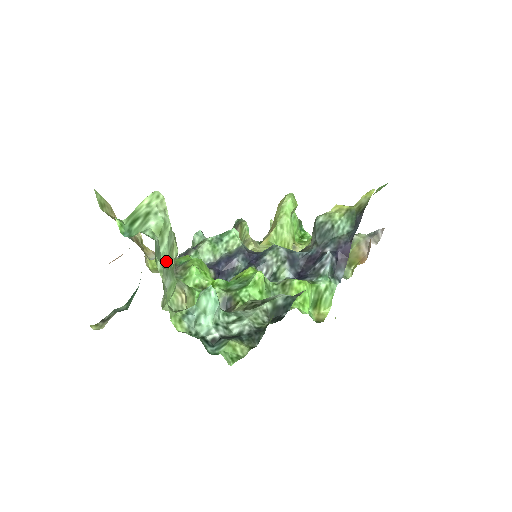
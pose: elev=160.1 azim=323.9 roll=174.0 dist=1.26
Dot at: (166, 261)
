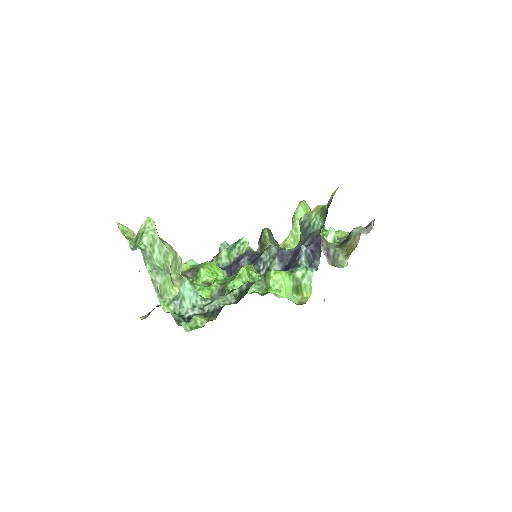
Dot at: (161, 265)
